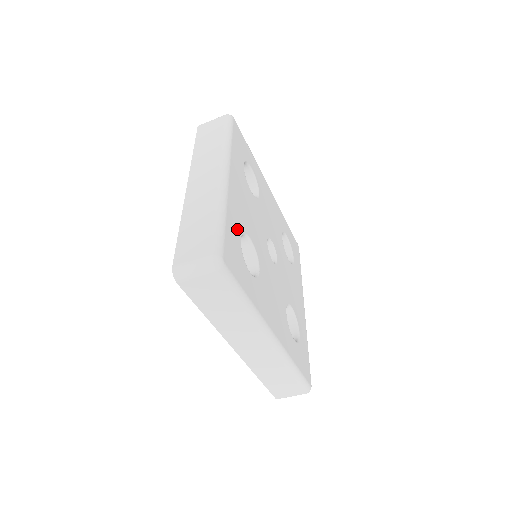
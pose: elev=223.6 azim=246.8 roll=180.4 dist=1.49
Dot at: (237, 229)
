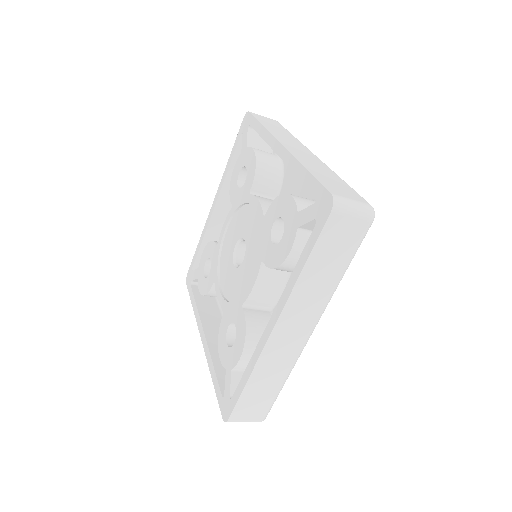
Dot at: occluded
